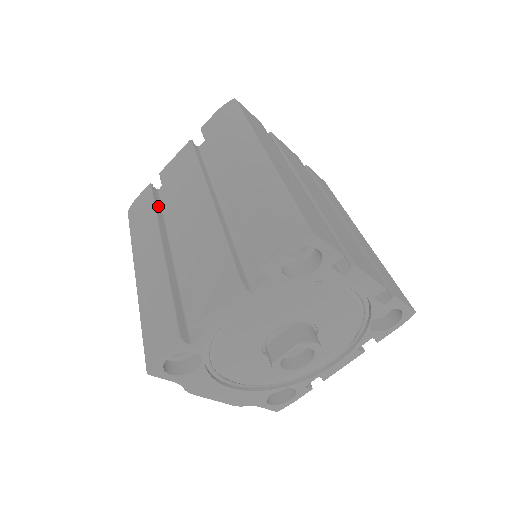
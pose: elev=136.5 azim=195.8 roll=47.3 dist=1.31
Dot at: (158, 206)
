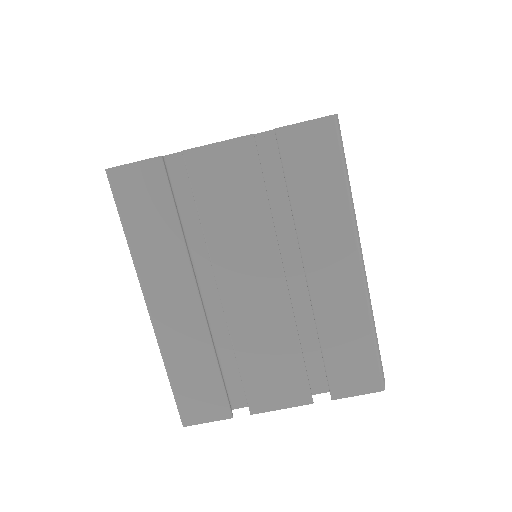
Dot at: occluded
